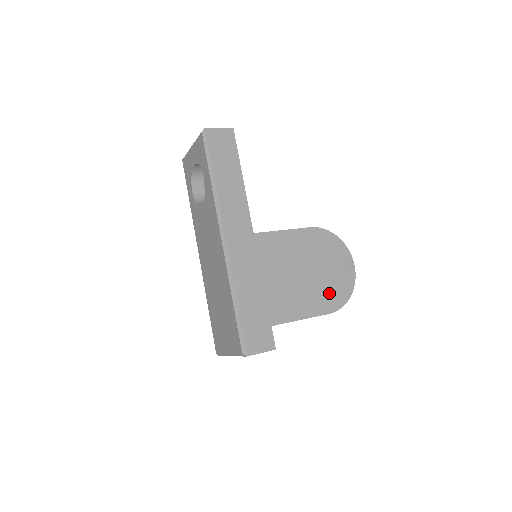
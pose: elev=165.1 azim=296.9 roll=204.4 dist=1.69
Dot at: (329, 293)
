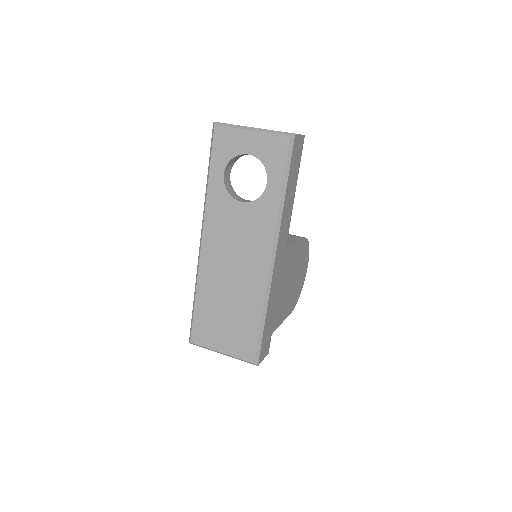
Dot at: (295, 296)
